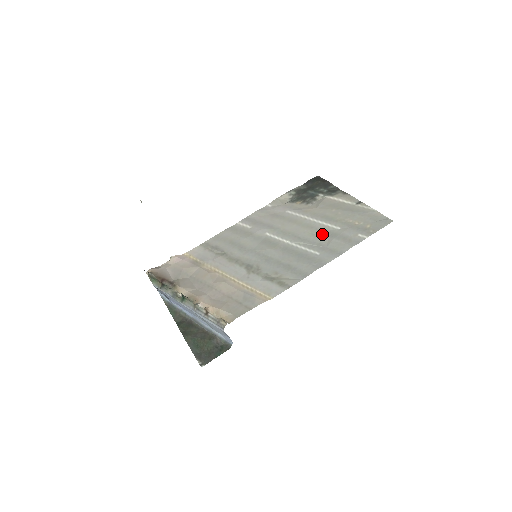
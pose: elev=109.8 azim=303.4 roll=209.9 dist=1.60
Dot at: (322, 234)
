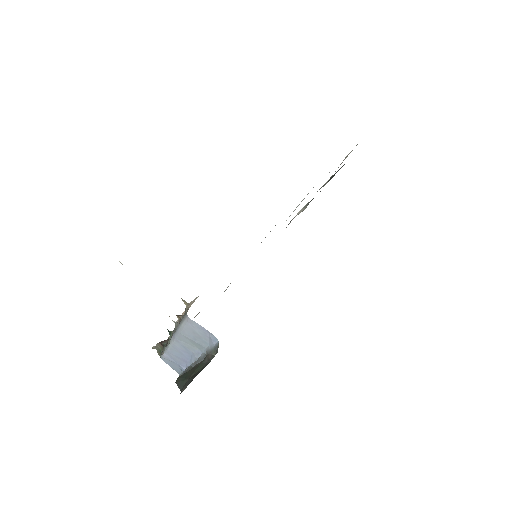
Dot at: occluded
